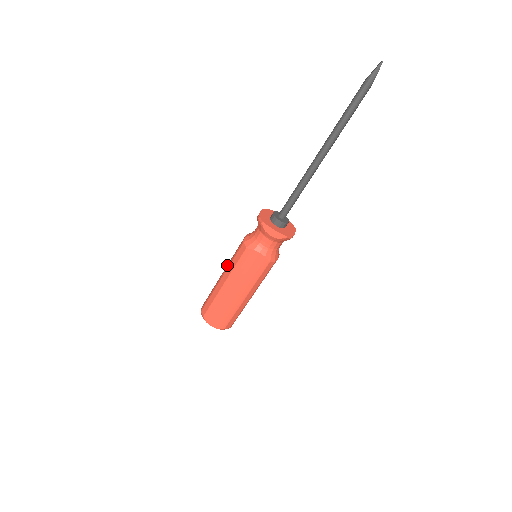
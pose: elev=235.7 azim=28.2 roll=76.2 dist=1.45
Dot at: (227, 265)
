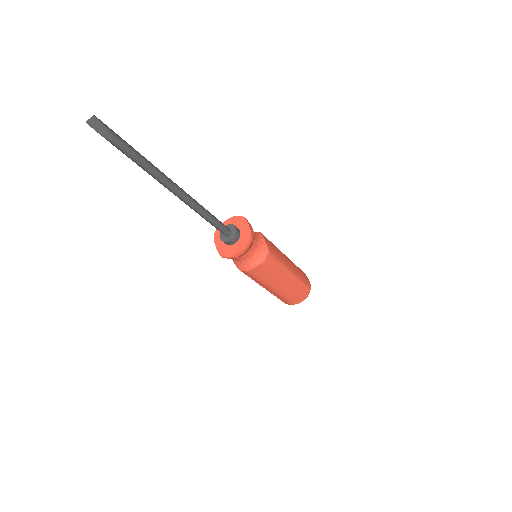
Dot at: occluded
